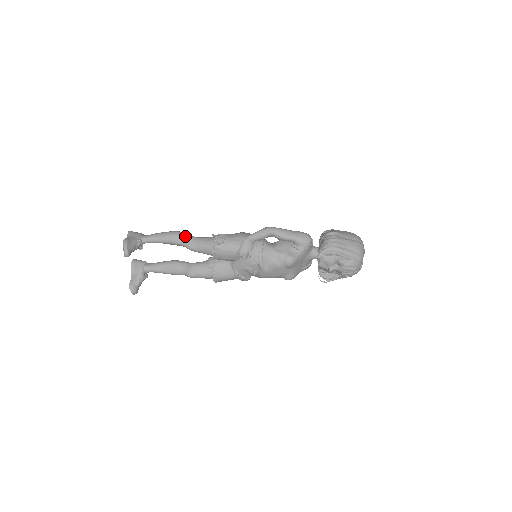
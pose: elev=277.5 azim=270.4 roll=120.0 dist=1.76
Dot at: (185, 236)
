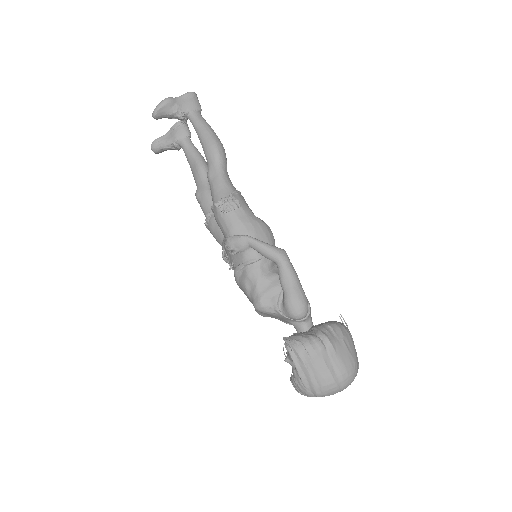
Dot at: (216, 160)
